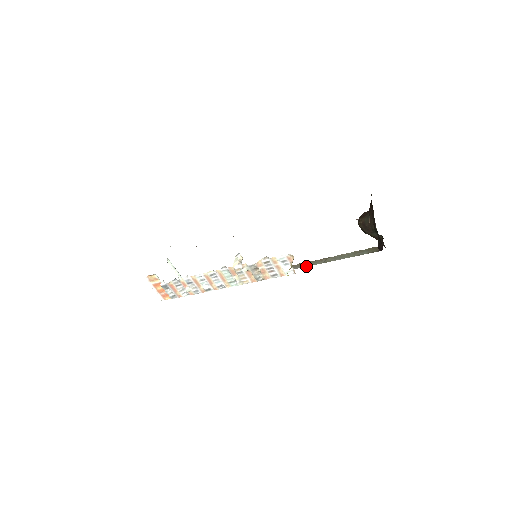
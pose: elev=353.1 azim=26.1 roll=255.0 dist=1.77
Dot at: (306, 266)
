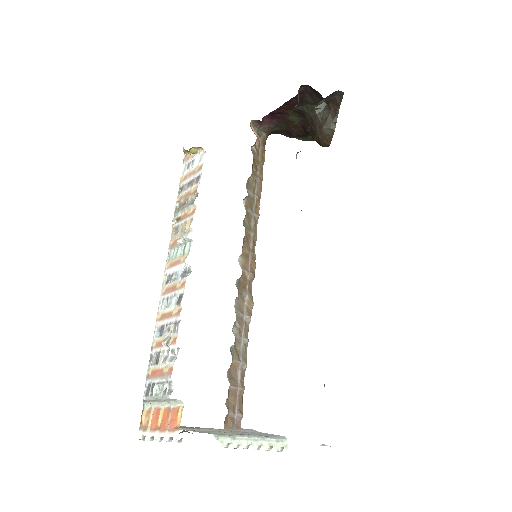
Dot at: occluded
